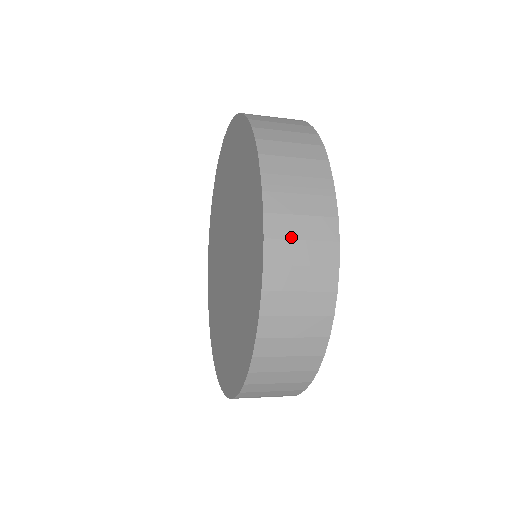
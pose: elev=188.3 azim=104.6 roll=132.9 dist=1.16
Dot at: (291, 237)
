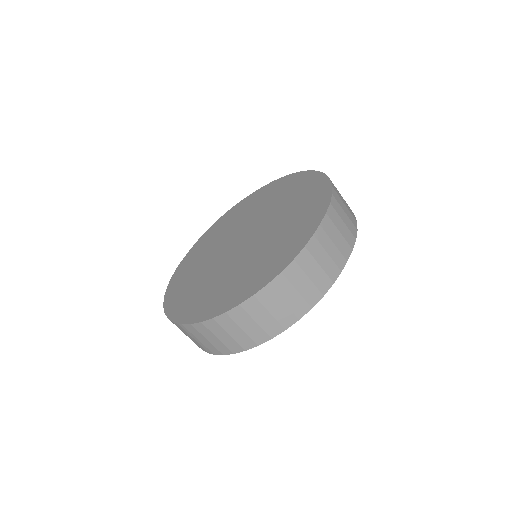
Dot at: (306, 271)
